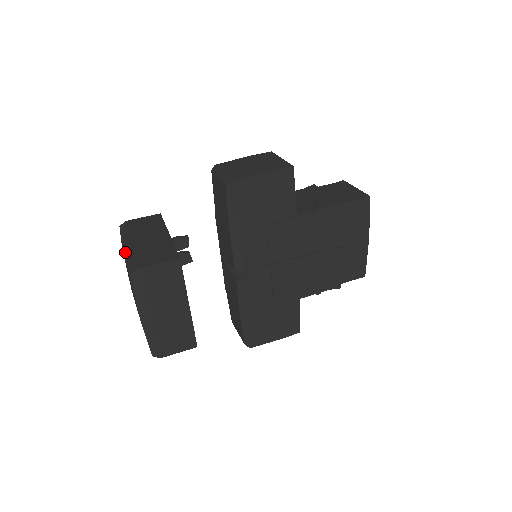
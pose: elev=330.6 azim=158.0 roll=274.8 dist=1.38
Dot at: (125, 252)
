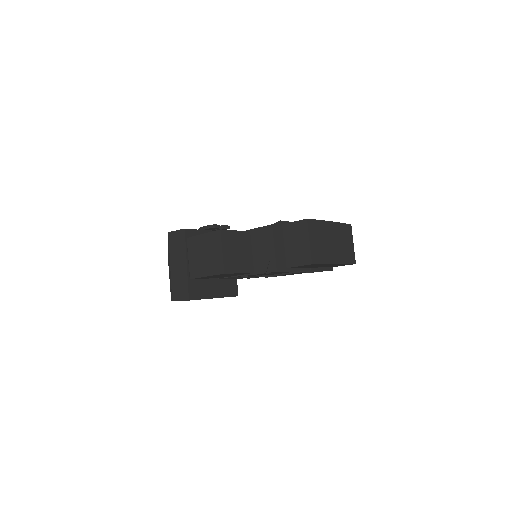
Dot at: (169, 274)
